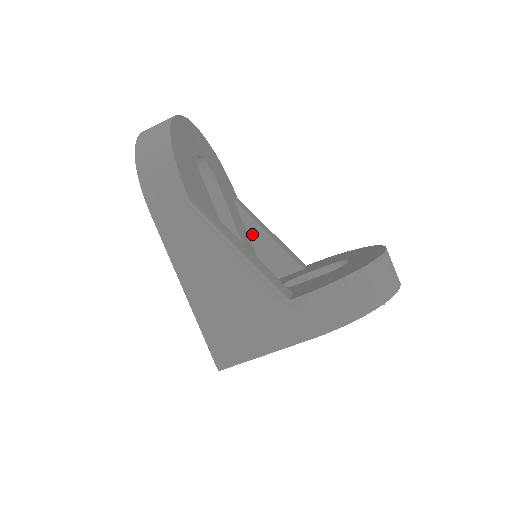
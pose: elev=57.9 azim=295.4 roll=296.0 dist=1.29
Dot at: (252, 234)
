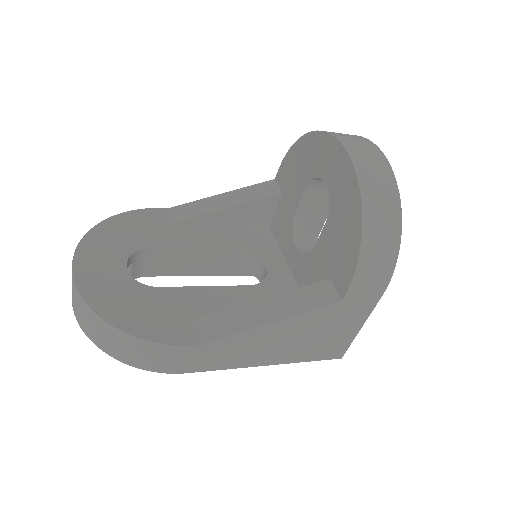
Dot at: (217, 221)
